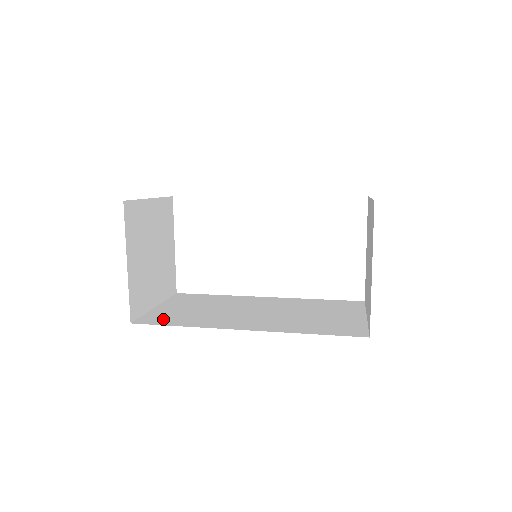
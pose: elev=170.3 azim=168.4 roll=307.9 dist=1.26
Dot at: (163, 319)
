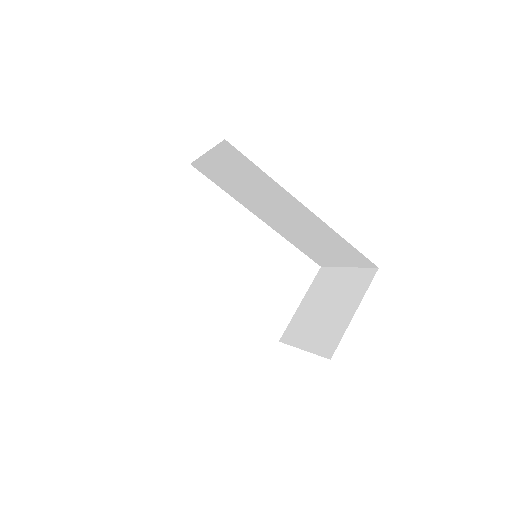
Dot at: occluded
